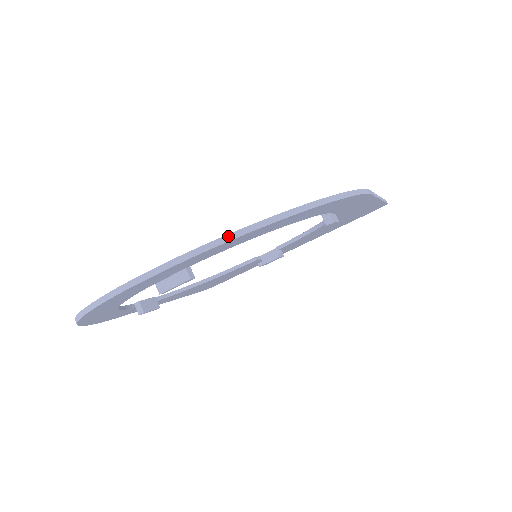
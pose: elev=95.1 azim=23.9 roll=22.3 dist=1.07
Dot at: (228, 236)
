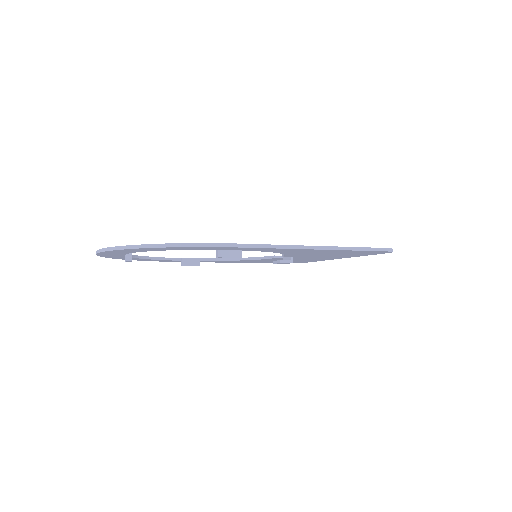
Dot at: (111, 248)
